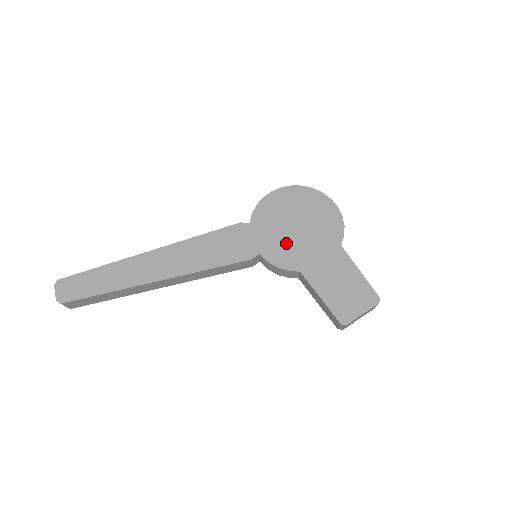
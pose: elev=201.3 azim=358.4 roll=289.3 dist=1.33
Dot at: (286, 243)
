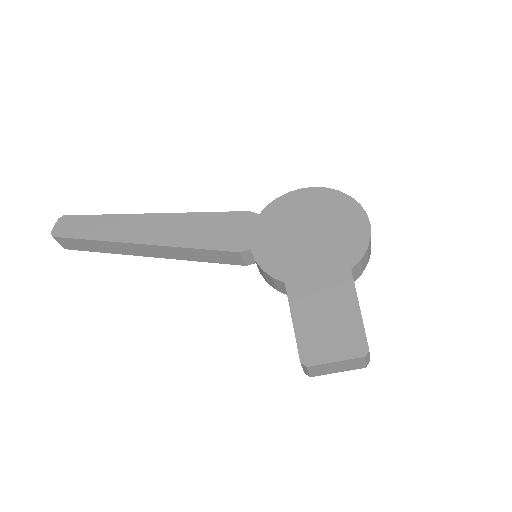
Dot at: (286, 246)
